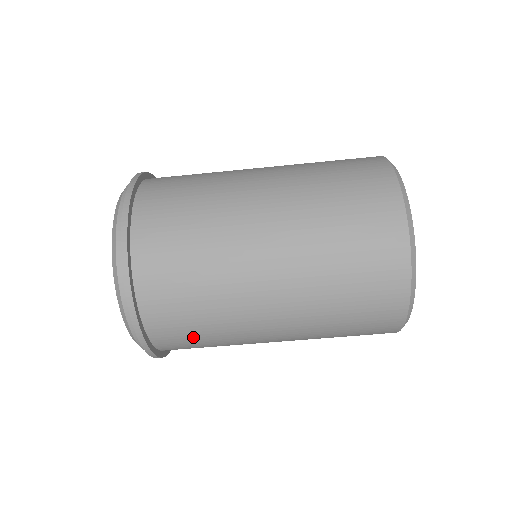
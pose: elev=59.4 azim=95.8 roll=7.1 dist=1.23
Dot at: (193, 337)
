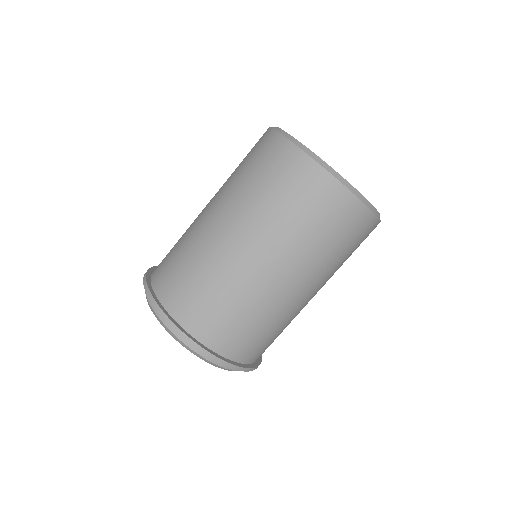
Dot at: (272, 340)
